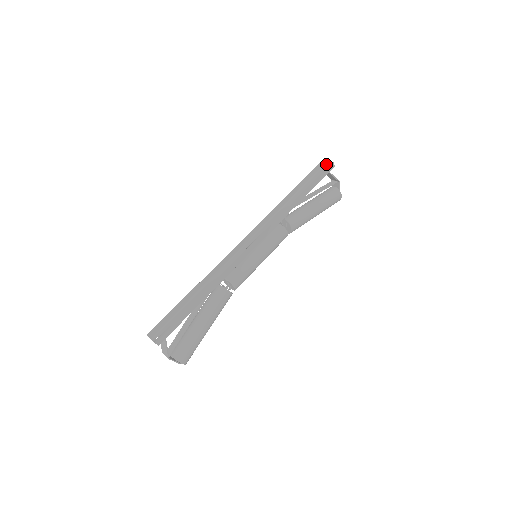
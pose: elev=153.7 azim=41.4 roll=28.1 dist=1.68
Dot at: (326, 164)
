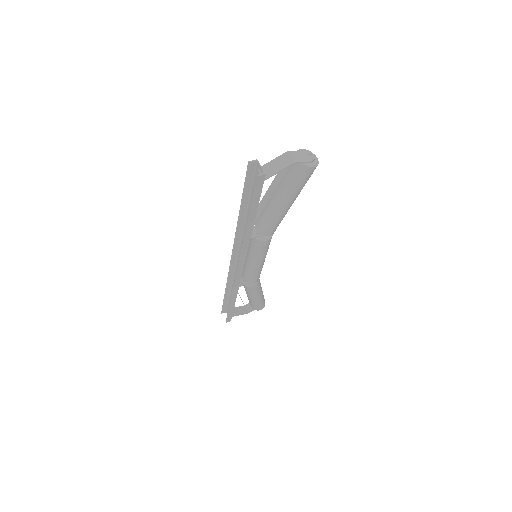
Dot at: (257, 164)
